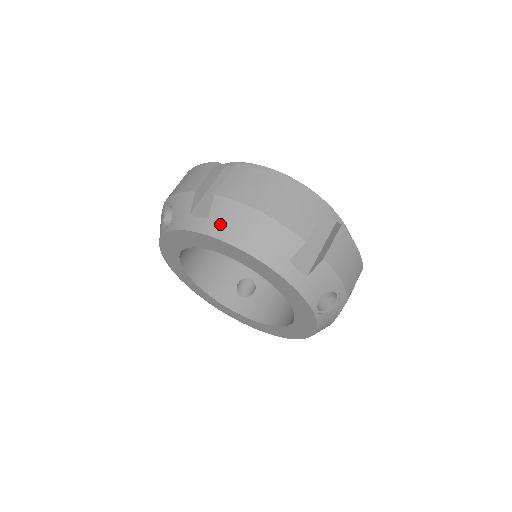
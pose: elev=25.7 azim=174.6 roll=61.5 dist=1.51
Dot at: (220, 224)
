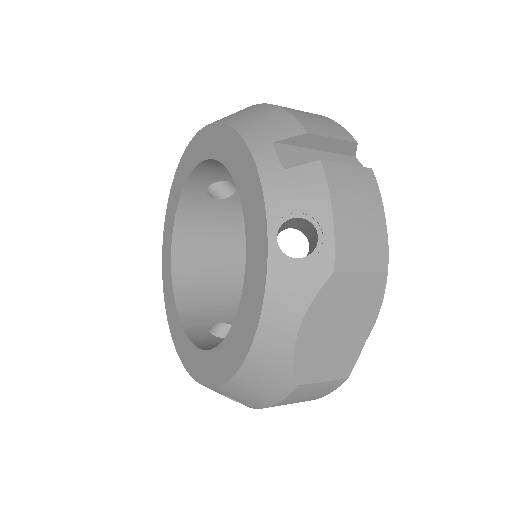
Dot at: (228, 116)
